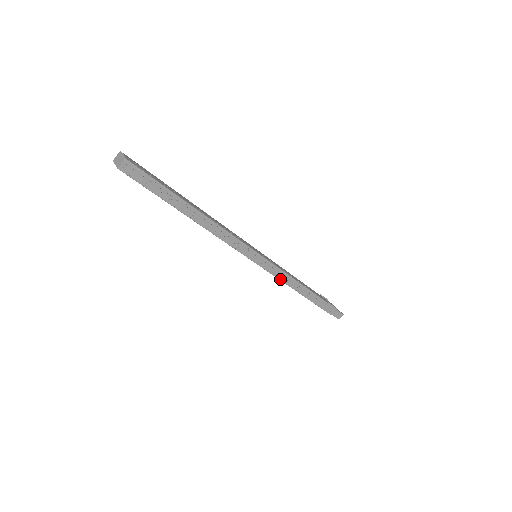
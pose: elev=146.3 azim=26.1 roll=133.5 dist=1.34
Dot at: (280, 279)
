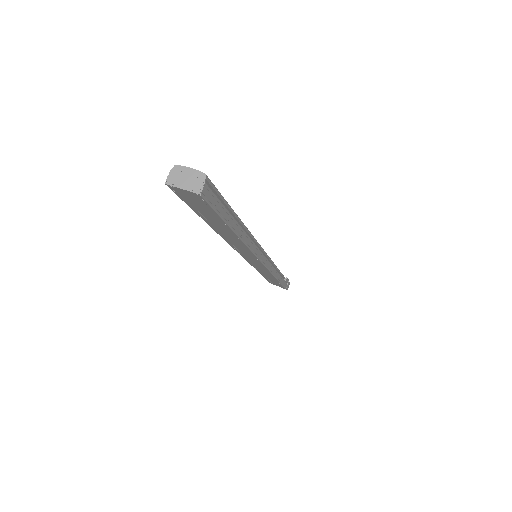
Dot at: (271, 272)
